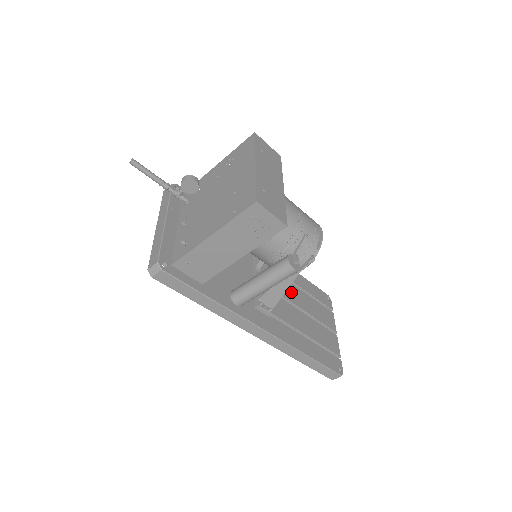
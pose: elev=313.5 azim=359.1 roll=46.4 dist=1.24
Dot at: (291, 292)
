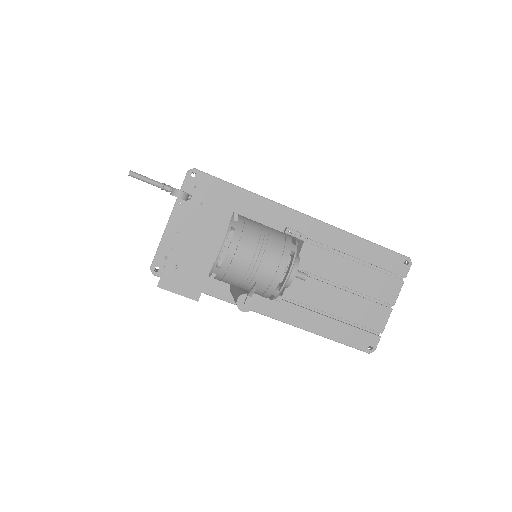
Dot at: (332, 266)
